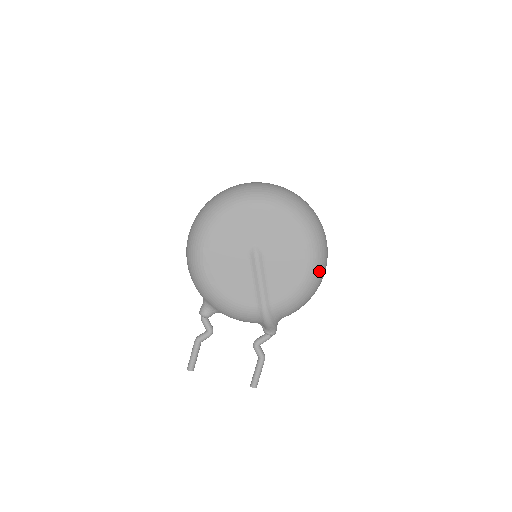
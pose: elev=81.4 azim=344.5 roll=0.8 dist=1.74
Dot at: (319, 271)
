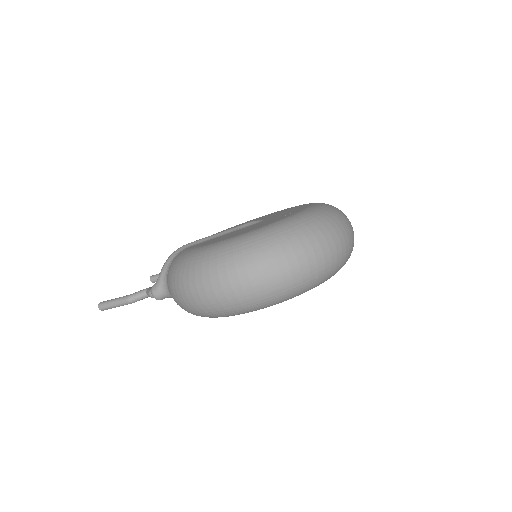
Dot at: occluded
